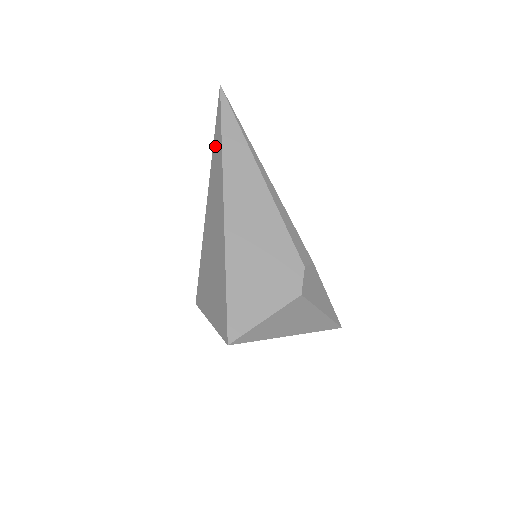
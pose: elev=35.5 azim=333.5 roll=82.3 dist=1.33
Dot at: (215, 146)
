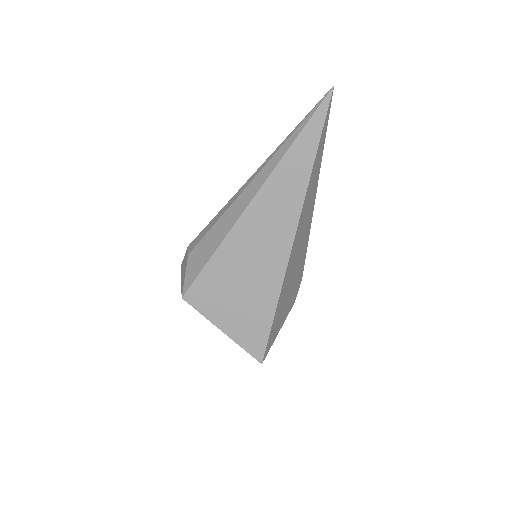
Dot at: (294, 156)
